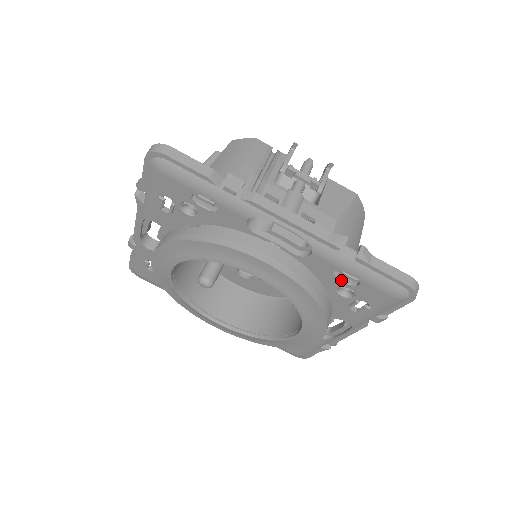
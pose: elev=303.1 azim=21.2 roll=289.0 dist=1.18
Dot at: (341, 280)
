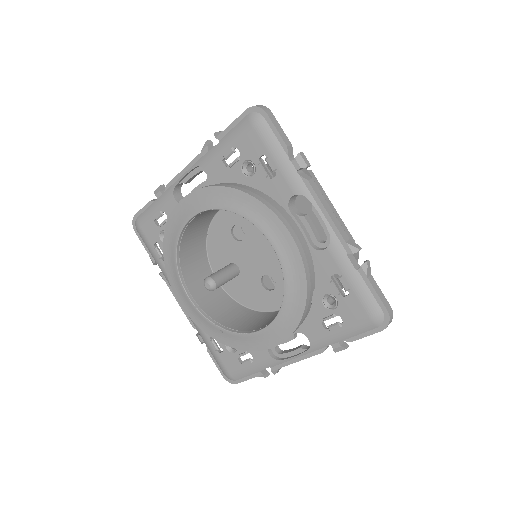
Dot at: (231, 163)
